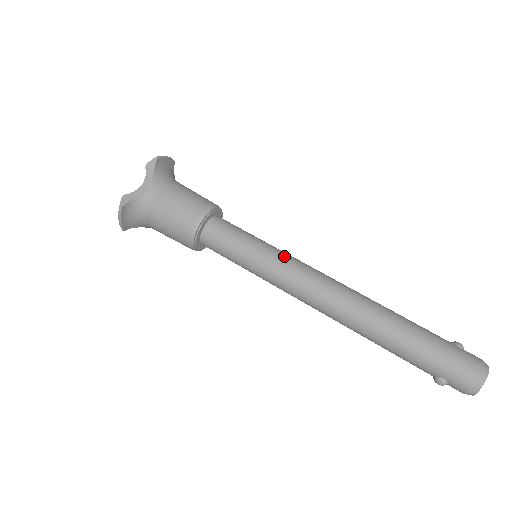
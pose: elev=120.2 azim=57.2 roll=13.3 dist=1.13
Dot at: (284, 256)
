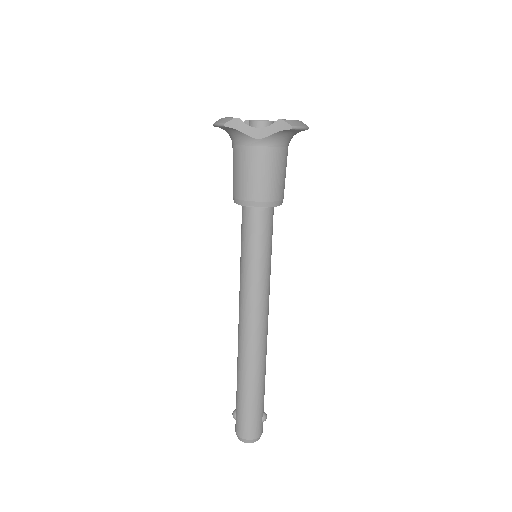
Dot at: (263, 285)
